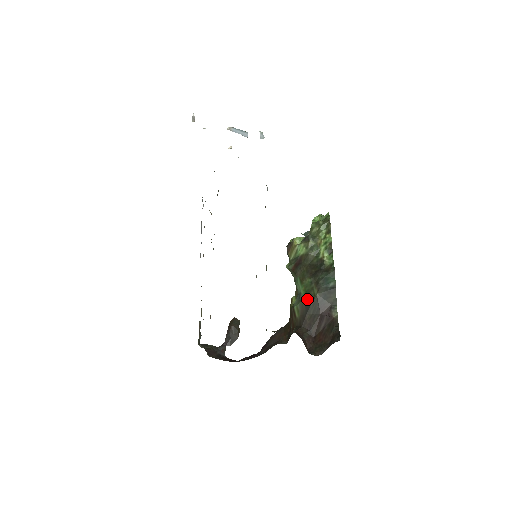
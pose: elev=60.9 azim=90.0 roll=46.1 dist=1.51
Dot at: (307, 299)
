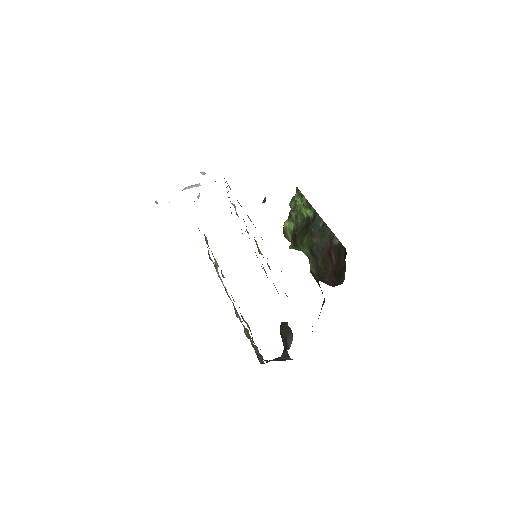
Dot at: (311, 252)
